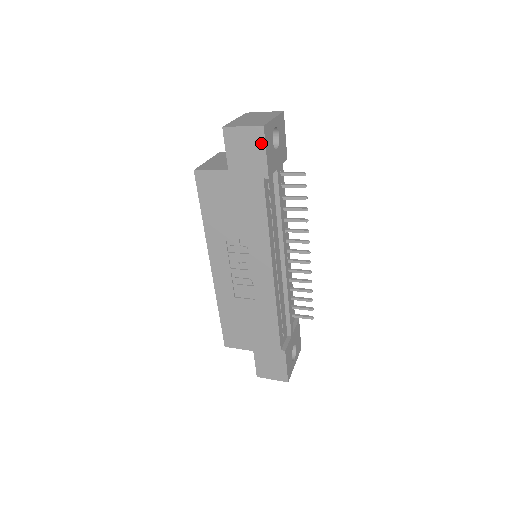
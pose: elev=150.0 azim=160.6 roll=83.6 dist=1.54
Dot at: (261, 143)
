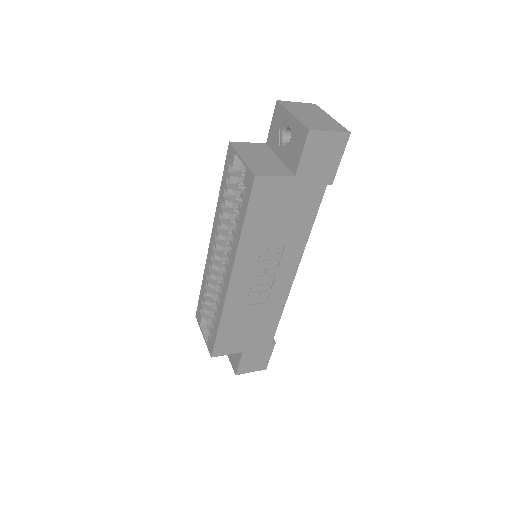
Dot at: (341, 150)
